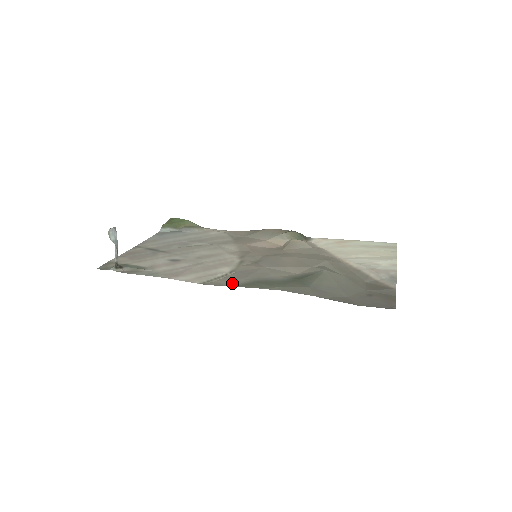
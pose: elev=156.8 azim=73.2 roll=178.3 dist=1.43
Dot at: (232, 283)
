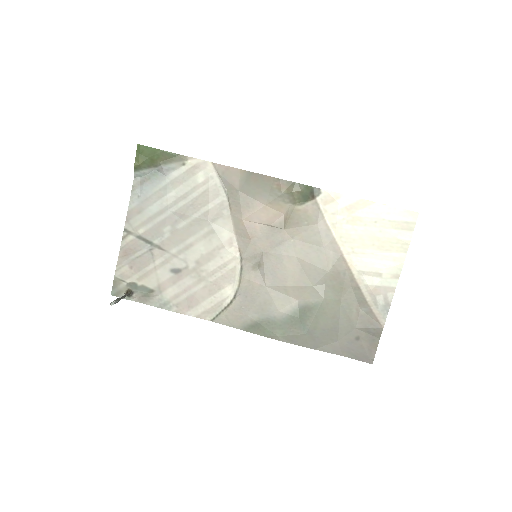
Dot at: (239, 323)
